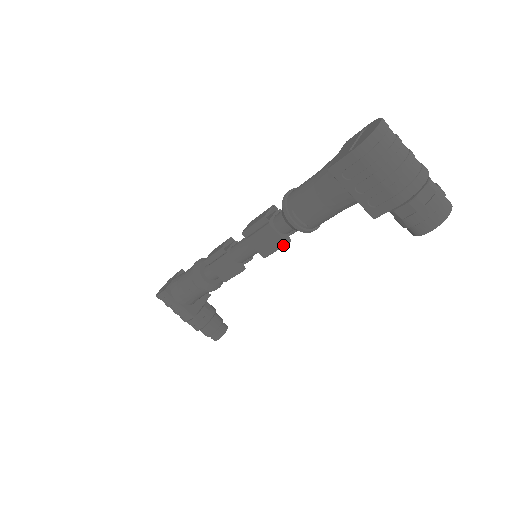
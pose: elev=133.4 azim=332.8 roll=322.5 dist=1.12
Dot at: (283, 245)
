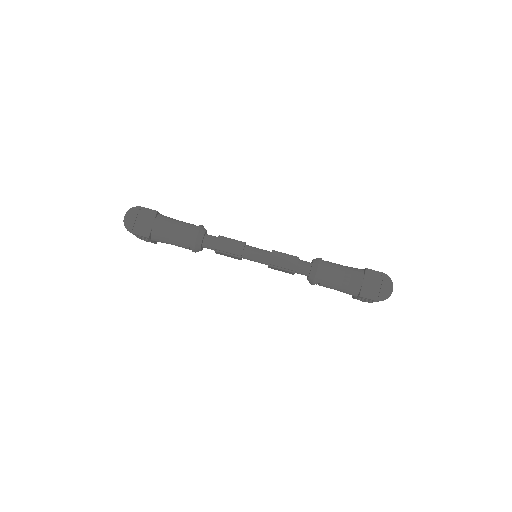
Dot at: occluded
